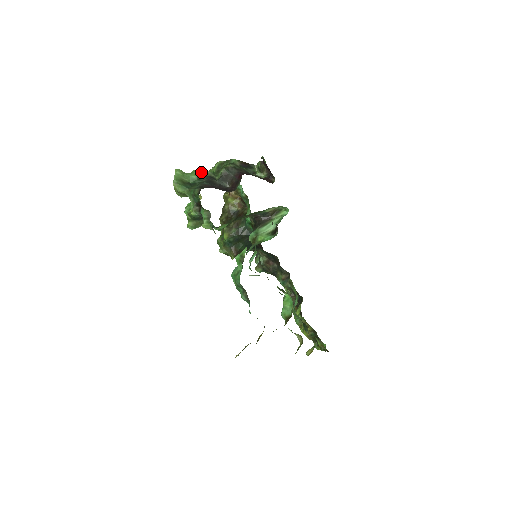
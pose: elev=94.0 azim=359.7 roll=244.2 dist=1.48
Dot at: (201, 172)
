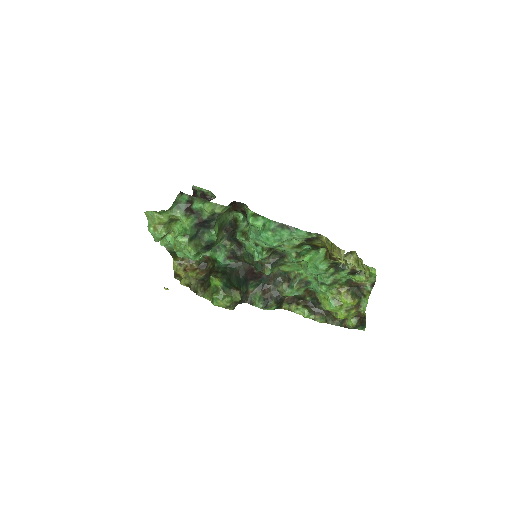
Dot at: occluded
